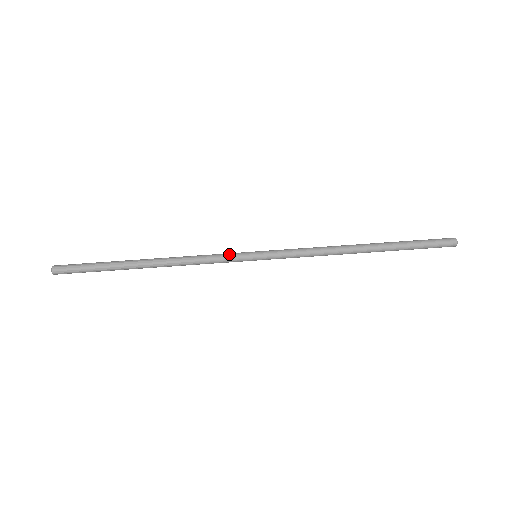
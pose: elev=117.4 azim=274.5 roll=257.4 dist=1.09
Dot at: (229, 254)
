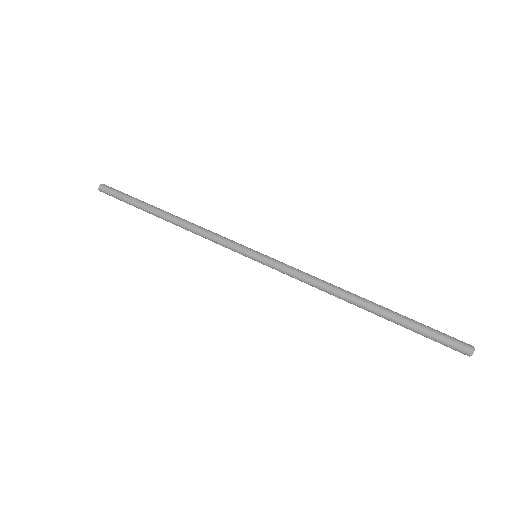
Dot at: occluded
